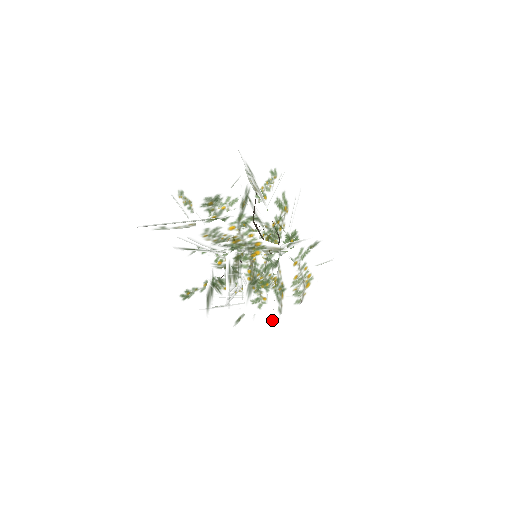
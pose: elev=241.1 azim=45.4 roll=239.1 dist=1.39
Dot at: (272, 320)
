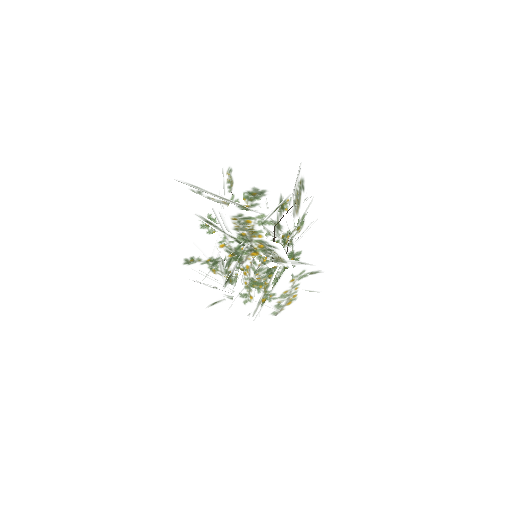
Dot at: (248, 318)
